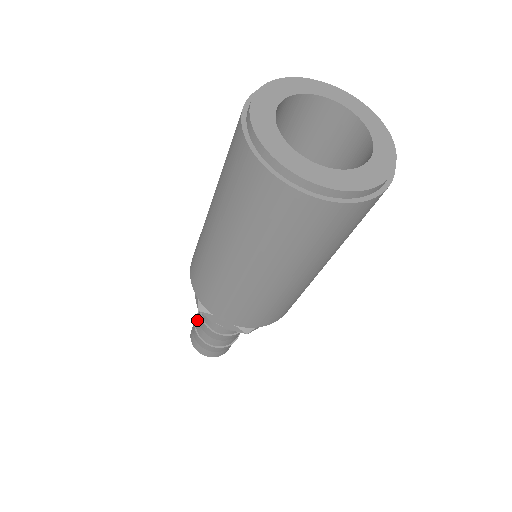
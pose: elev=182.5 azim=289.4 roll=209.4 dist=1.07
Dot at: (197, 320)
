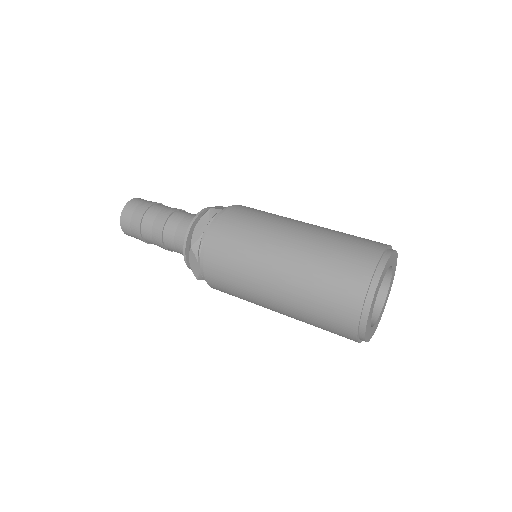
Dot at: (152, 215)
